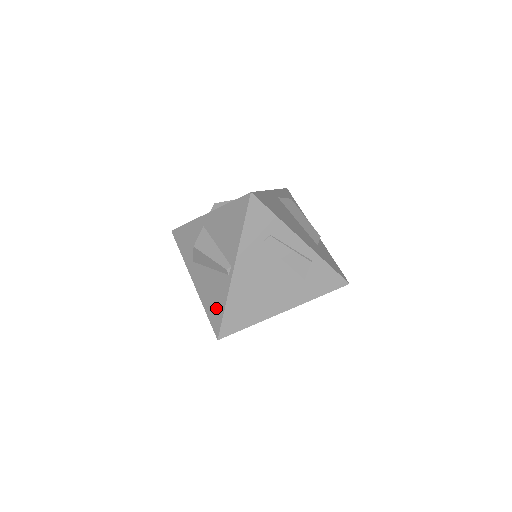
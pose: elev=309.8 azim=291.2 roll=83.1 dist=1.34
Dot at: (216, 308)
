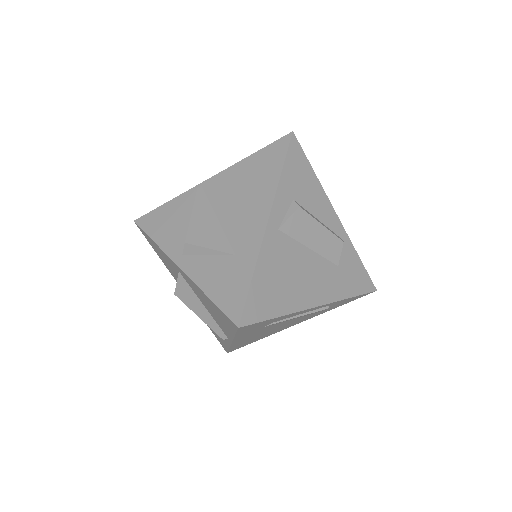
Dot at: (219, 338)
